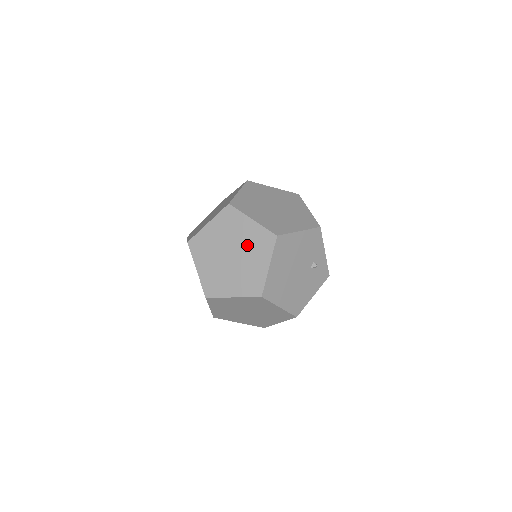
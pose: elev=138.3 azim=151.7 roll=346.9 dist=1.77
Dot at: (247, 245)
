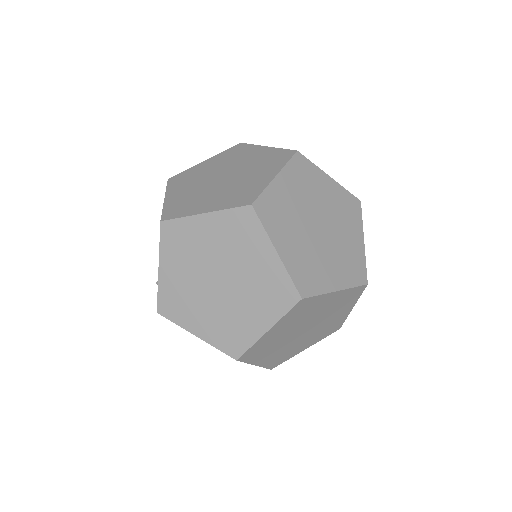
Dot at: (327, 312)
